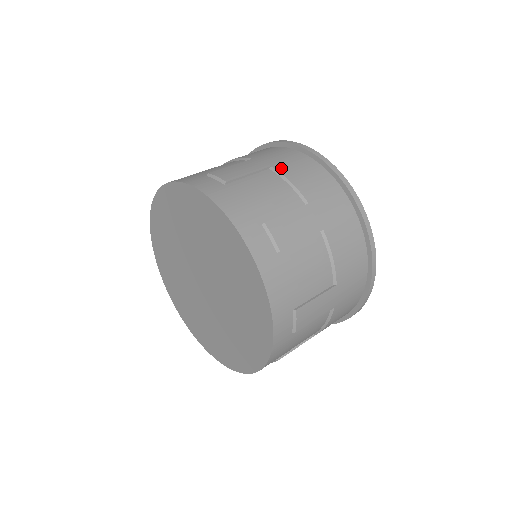
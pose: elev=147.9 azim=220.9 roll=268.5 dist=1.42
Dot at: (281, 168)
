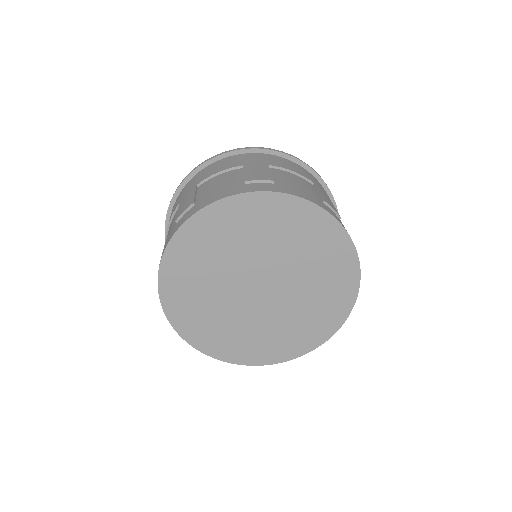
Dot at: (276, 164)
